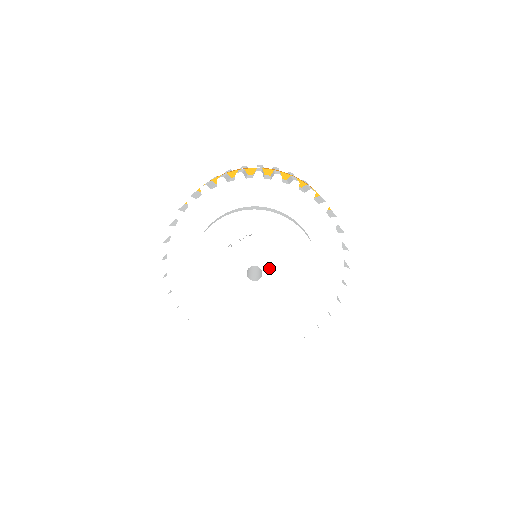
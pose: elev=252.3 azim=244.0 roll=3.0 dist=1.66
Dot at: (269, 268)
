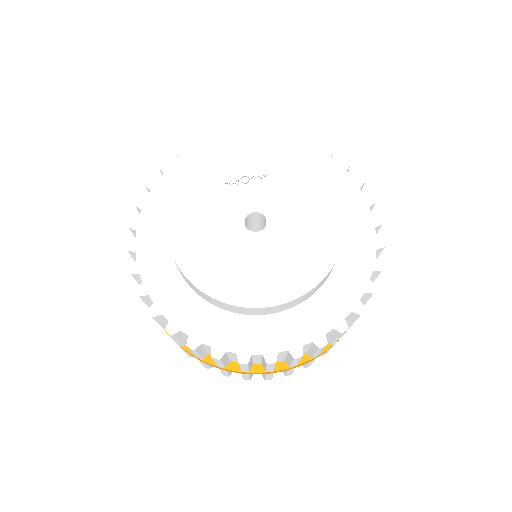
Dot at: (277, 219)
